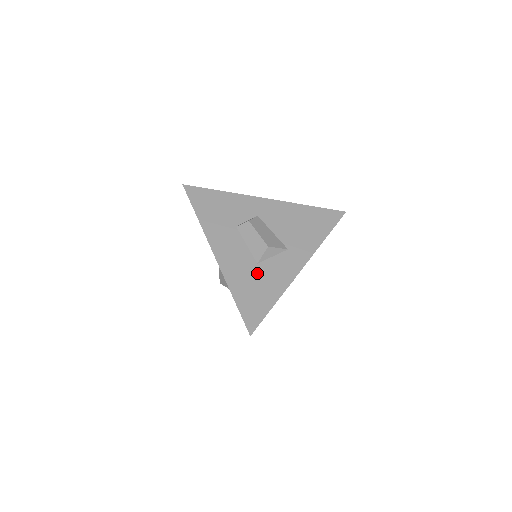
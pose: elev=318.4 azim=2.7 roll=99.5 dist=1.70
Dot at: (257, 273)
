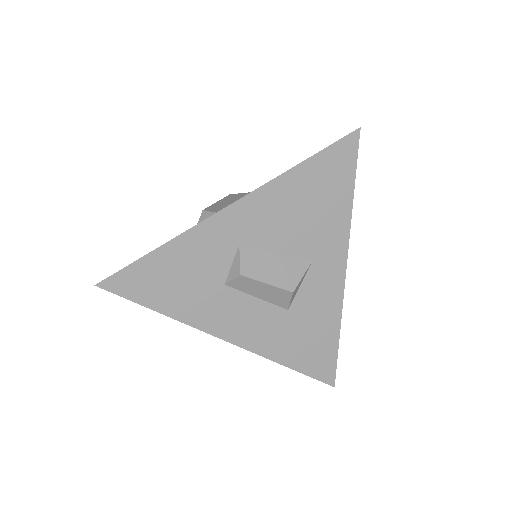
Dot at: (296, 321)
